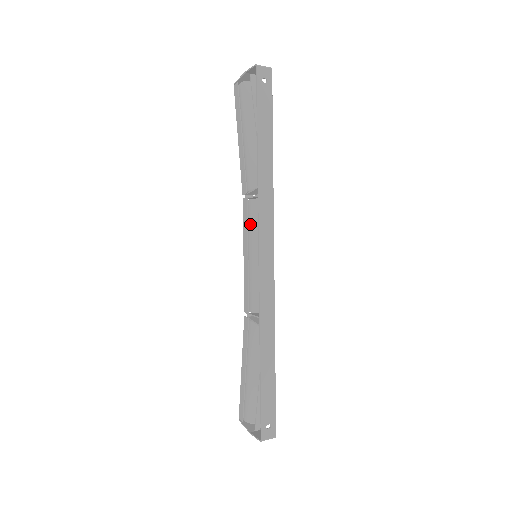
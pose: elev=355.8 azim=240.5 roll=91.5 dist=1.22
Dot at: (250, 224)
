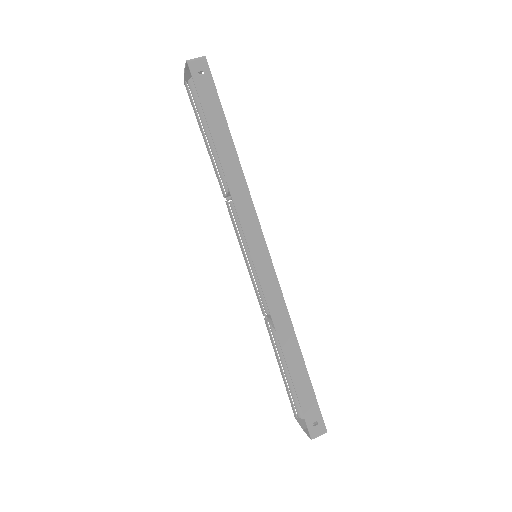
Dot at: (238, 227)
